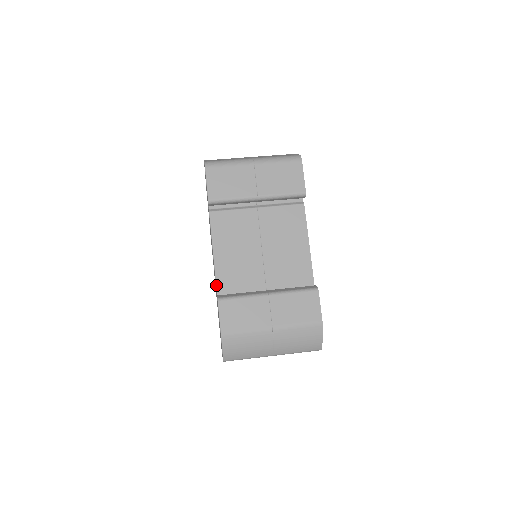
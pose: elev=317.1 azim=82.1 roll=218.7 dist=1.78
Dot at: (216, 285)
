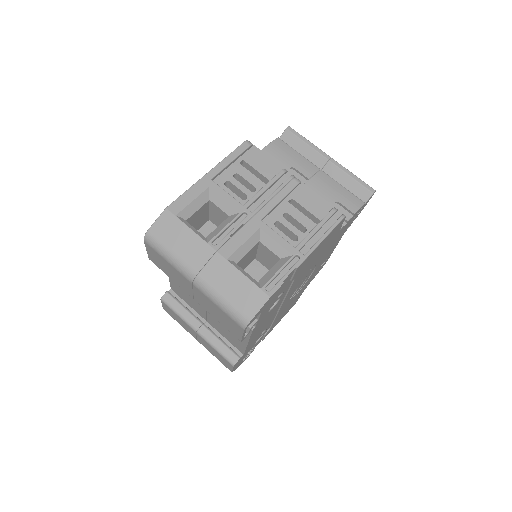
Dot at: (170, 284)
